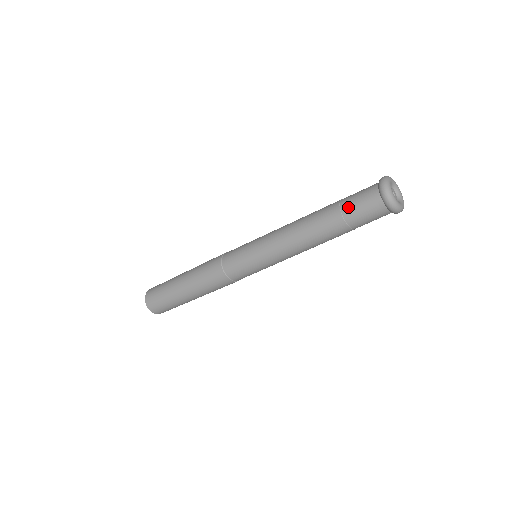
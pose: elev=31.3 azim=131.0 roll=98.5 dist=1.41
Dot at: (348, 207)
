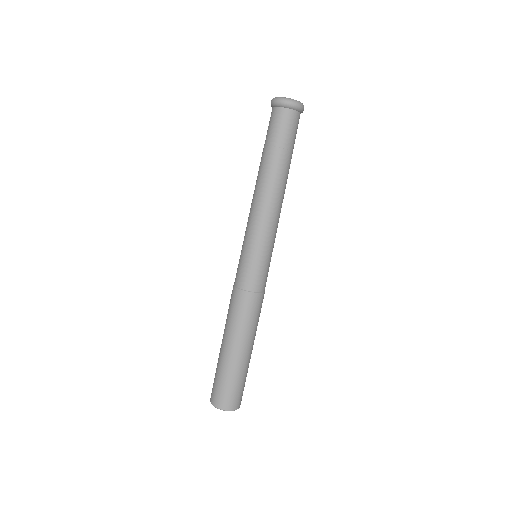
Dot at: occluded
